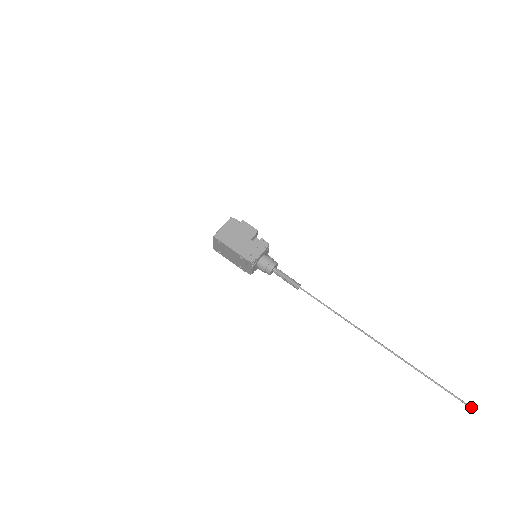
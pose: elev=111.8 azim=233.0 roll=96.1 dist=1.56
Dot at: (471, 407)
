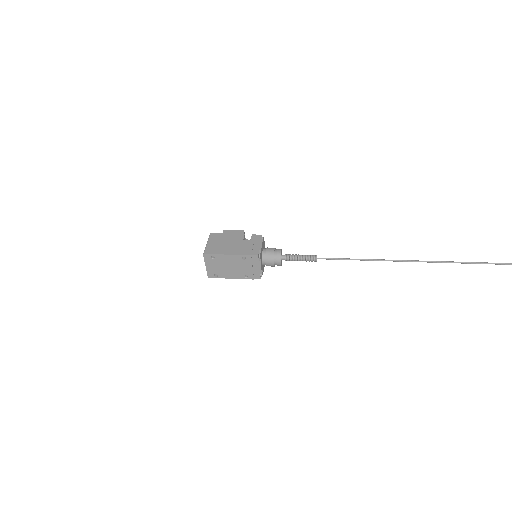
Dot at: out of frame
